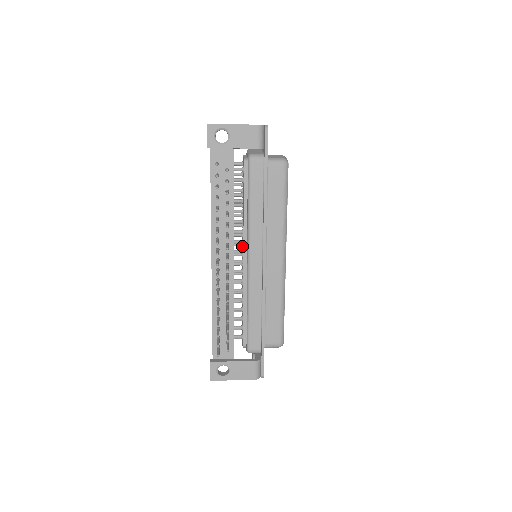
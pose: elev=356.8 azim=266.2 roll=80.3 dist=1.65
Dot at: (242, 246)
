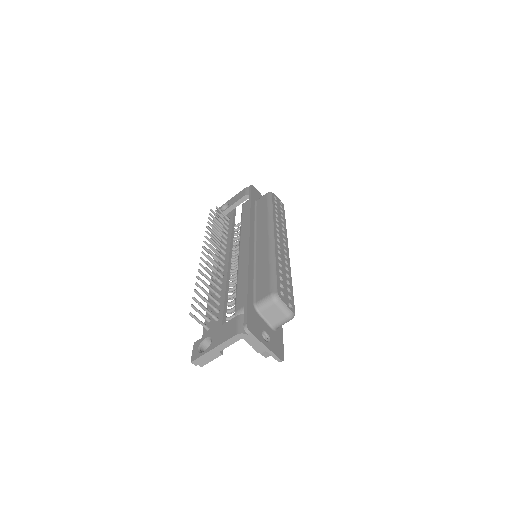
Dot at: occluded
